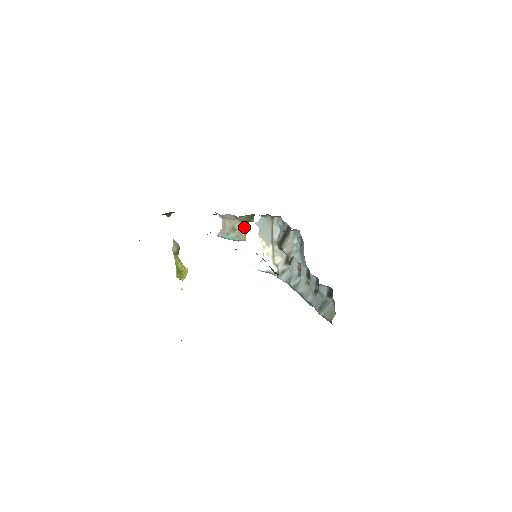
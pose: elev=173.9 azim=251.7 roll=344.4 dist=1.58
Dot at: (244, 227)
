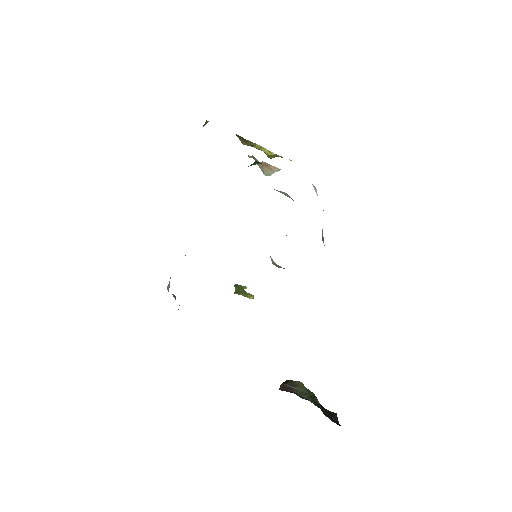
Dot at: (264, 162)
